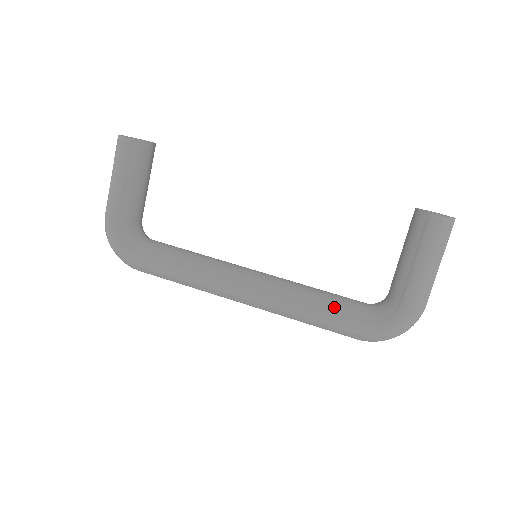
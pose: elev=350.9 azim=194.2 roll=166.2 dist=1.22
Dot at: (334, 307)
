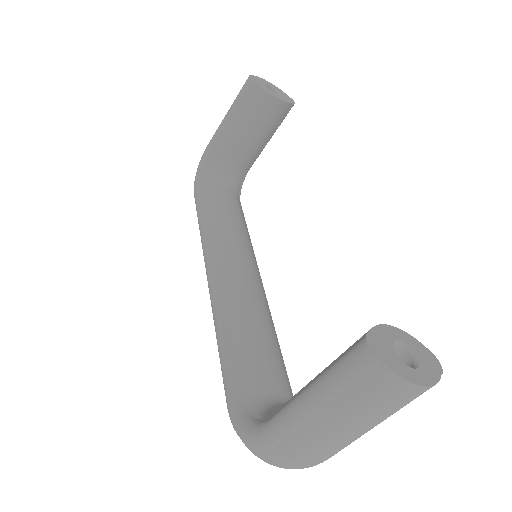
Dot at: (240, 358)
